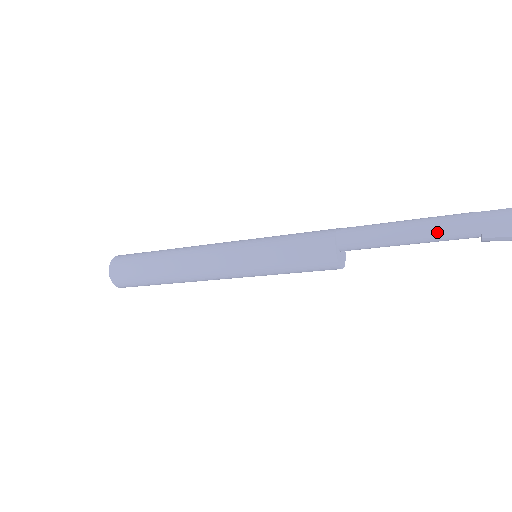
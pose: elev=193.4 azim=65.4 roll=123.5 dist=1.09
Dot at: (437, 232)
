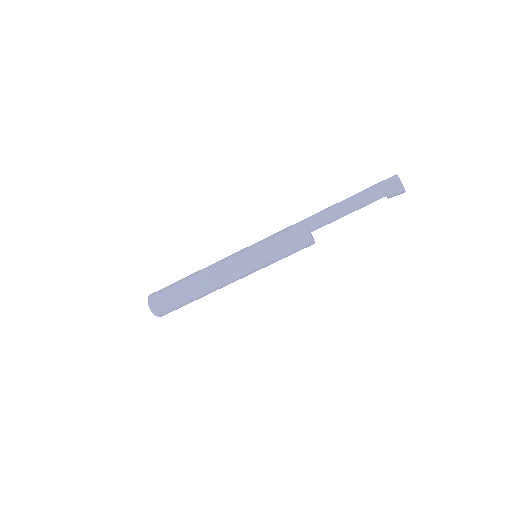
Dot at: (362, 199)
